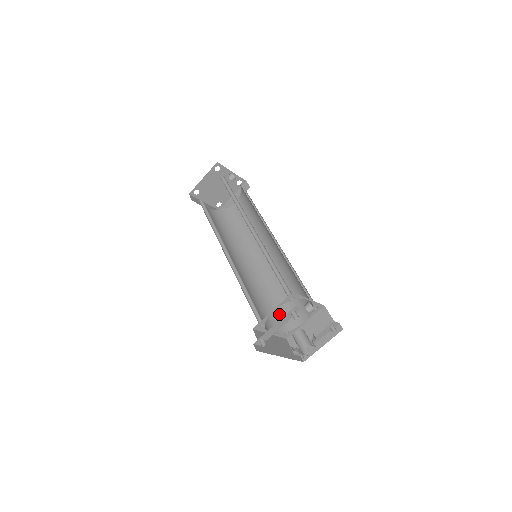
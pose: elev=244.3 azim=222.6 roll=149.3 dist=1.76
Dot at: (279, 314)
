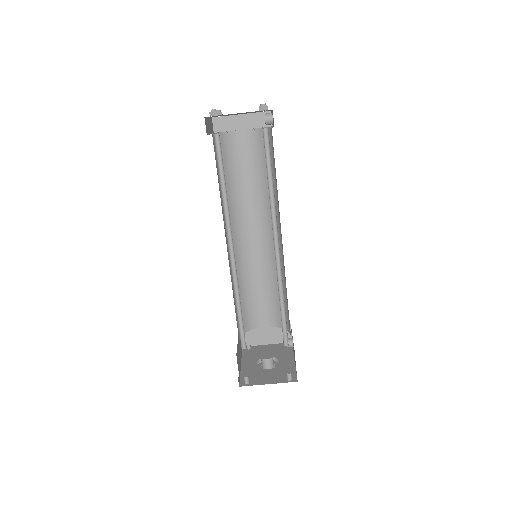
Dot at: (246, 311)
